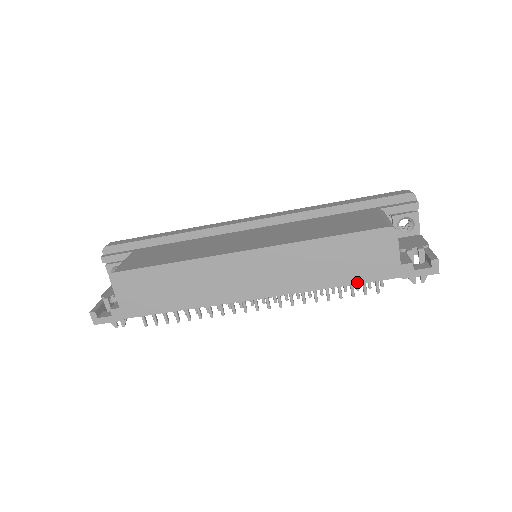
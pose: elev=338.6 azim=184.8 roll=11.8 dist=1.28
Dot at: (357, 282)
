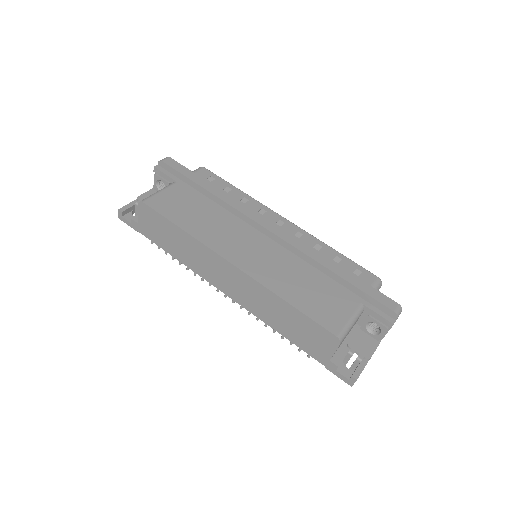
Dot at: (295, 343)
